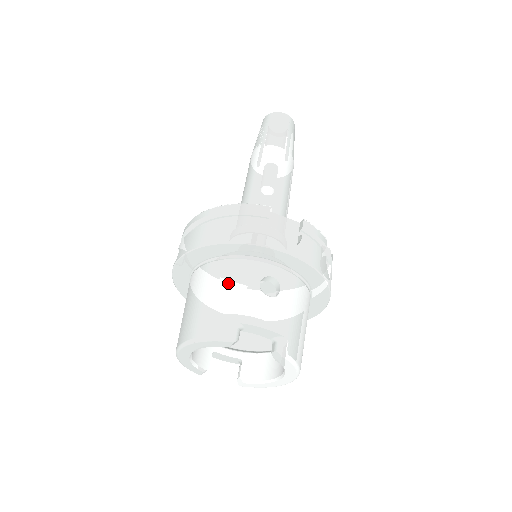
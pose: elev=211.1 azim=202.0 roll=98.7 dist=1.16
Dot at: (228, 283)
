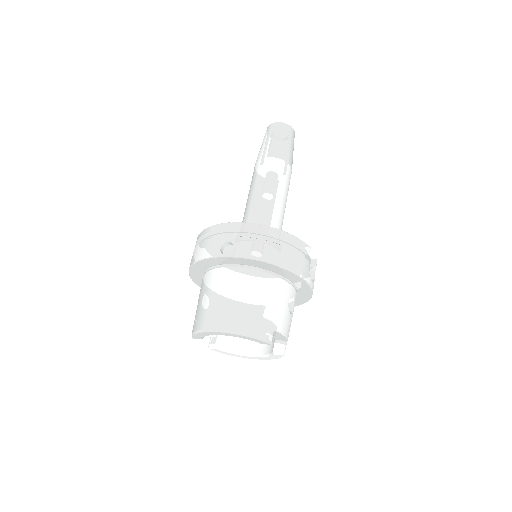
Dot at: (273, 297)
